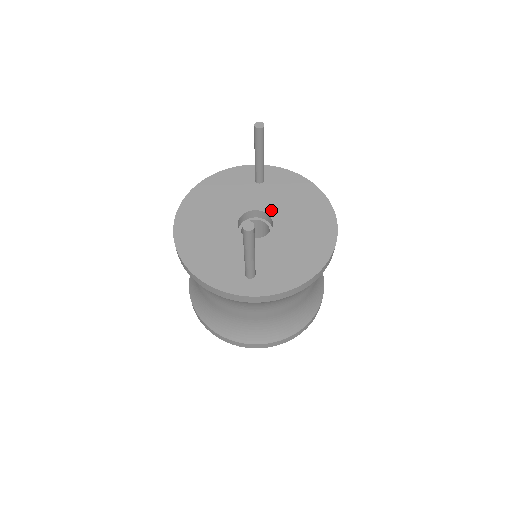
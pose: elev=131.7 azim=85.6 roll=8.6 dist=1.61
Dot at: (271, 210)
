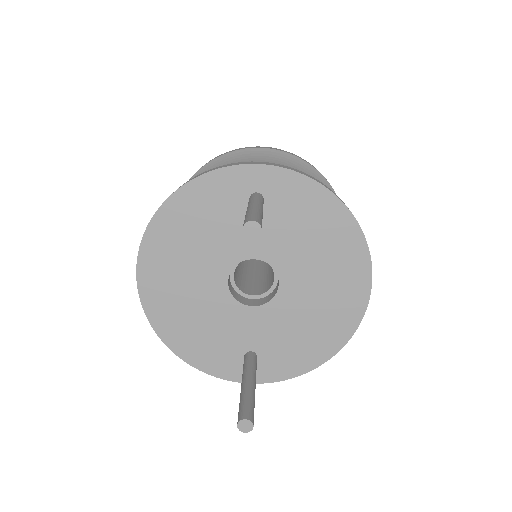
Dot at: (276, 259)
